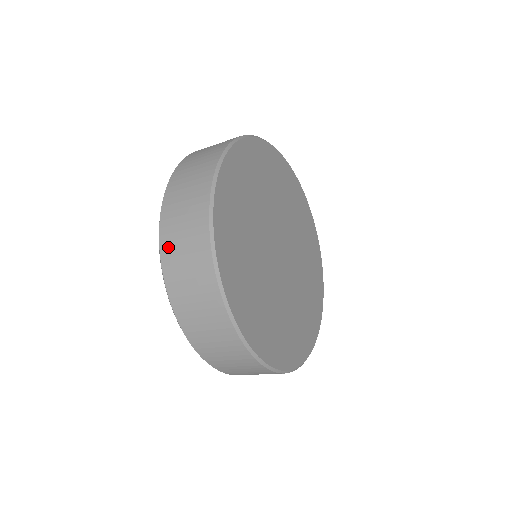
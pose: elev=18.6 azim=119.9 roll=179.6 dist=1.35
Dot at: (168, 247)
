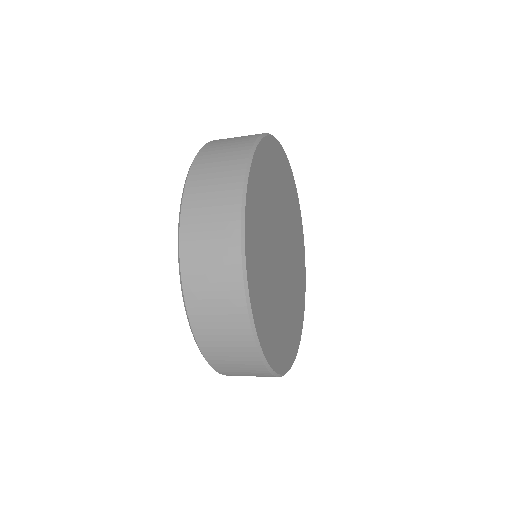
Dot at: (190, 255)
